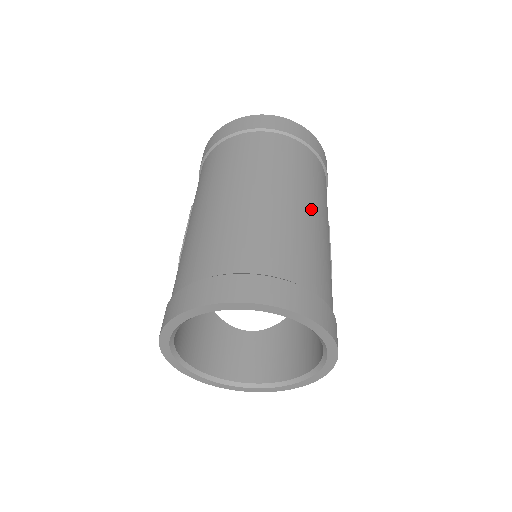
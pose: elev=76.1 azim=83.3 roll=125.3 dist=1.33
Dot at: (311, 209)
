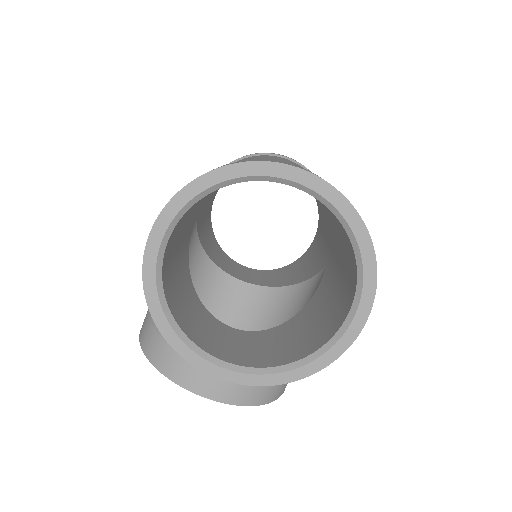
Dot at: occluded
